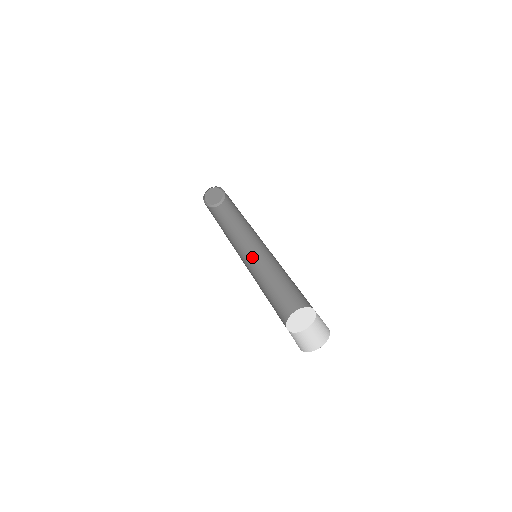
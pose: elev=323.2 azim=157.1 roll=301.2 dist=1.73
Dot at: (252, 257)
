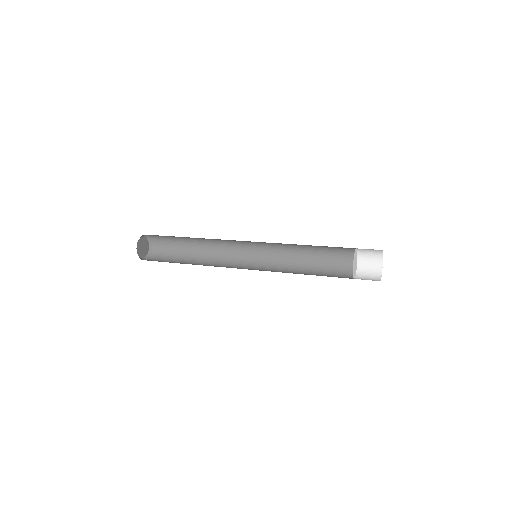
Dot at: occluded
